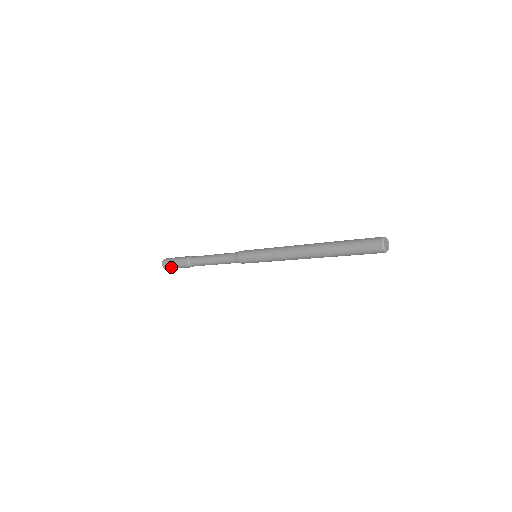
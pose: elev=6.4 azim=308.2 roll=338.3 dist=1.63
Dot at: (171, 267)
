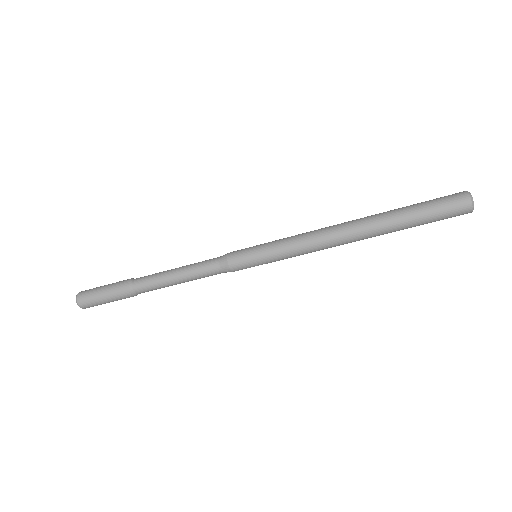
Dot at: (92, 294)
